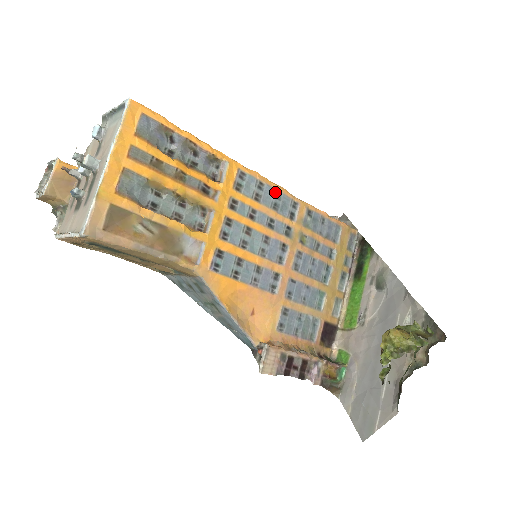
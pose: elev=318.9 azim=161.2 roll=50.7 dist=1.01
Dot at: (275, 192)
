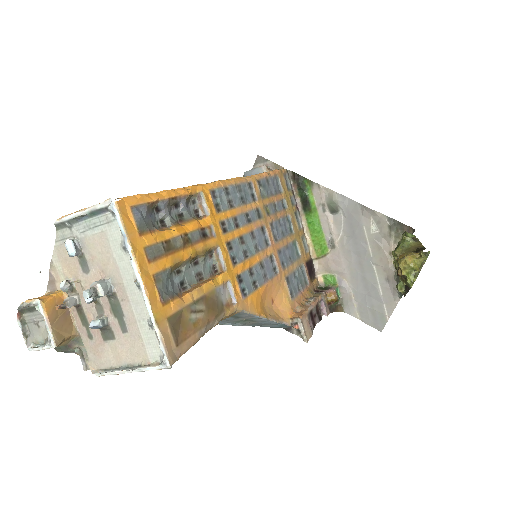
Dot at: (236, 187)
